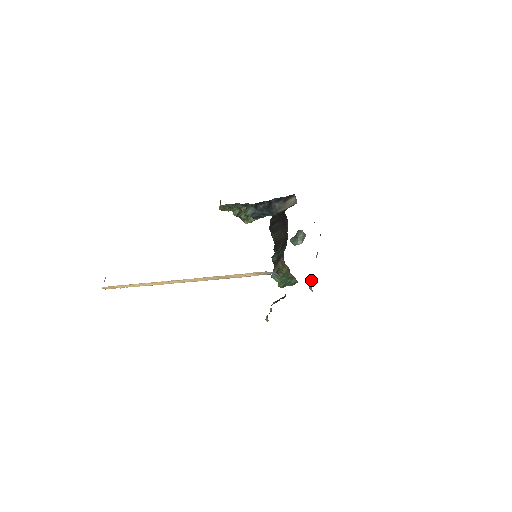
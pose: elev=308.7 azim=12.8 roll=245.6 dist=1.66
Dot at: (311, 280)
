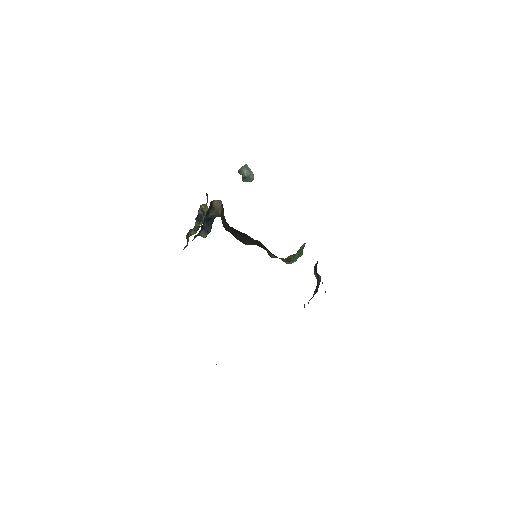
Dot at: occluded
